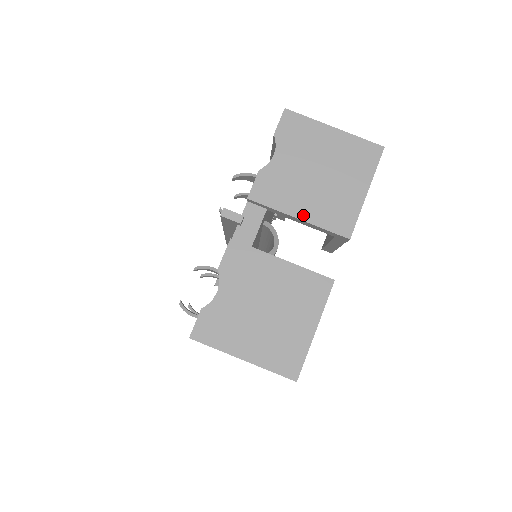
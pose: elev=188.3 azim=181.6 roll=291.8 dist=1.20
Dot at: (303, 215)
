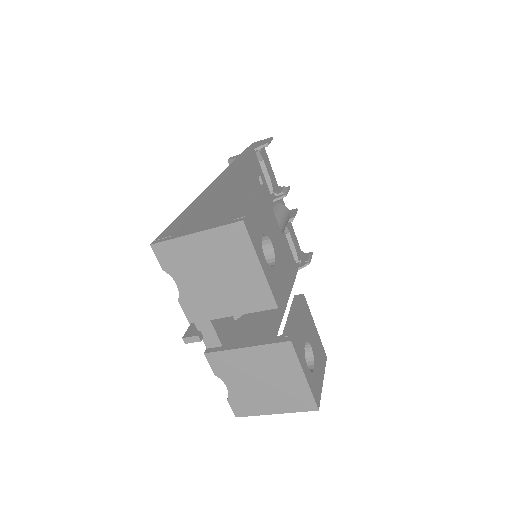
Dot at: (232, 312)
